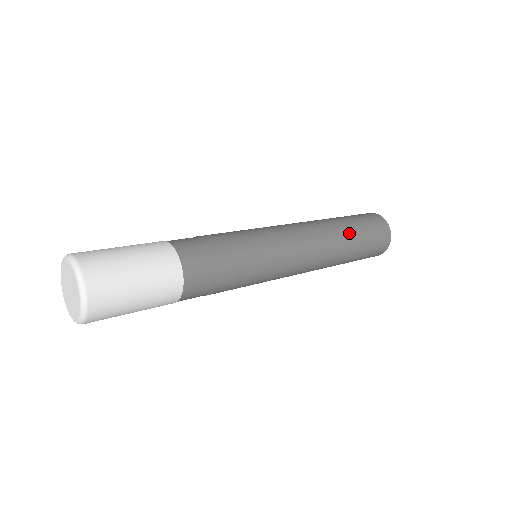
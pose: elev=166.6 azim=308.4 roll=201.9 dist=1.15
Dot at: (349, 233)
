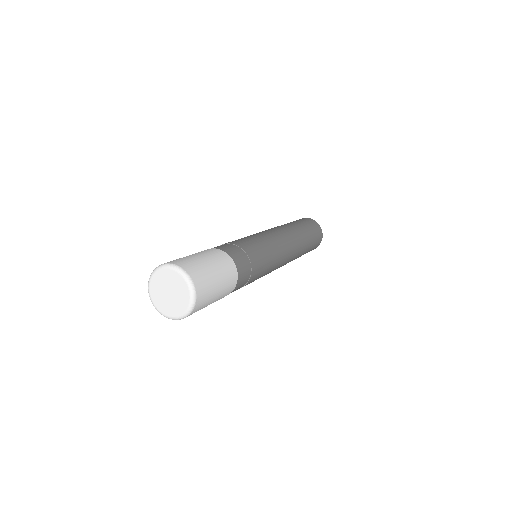
Dot at: (303, 231)
